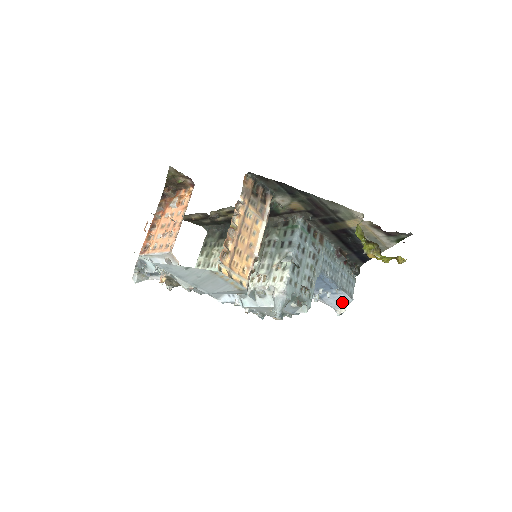
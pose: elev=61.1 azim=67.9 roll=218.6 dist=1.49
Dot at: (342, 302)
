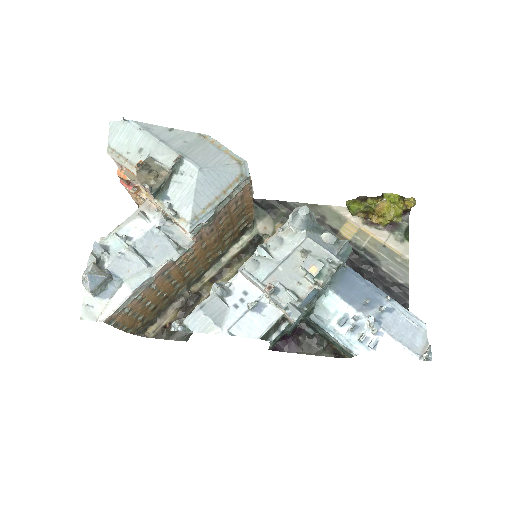
Dot at: (414, 334)
